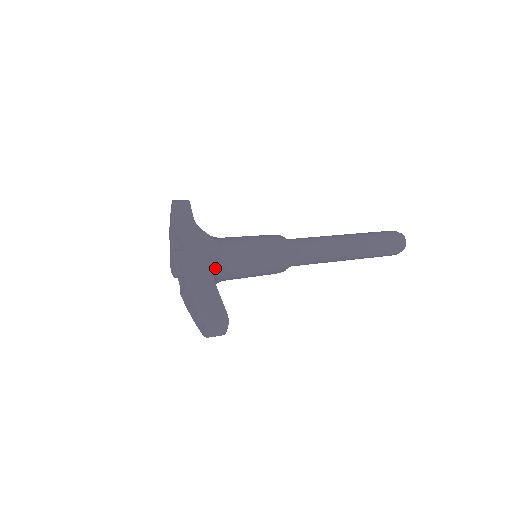
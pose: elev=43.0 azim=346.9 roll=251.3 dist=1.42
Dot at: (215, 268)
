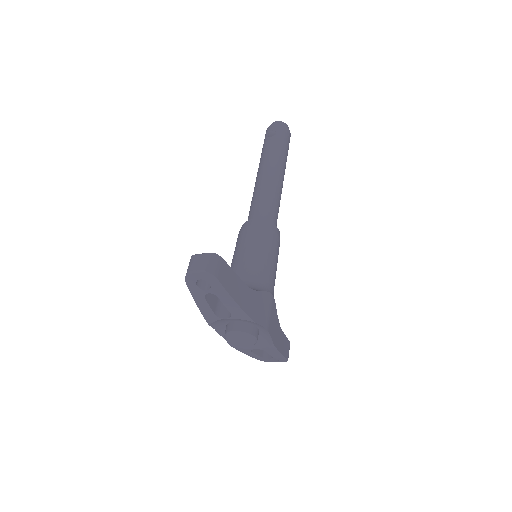
Dot at: occluded
